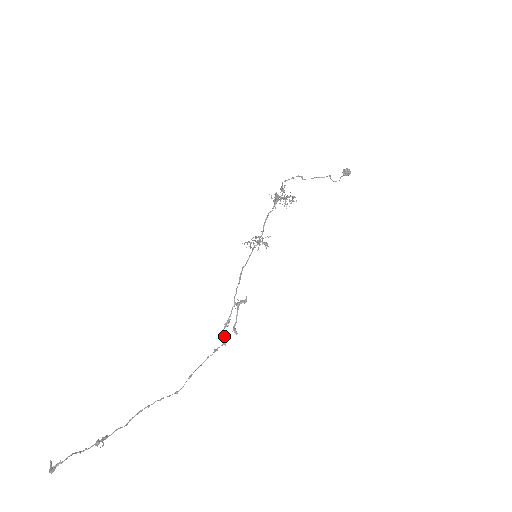
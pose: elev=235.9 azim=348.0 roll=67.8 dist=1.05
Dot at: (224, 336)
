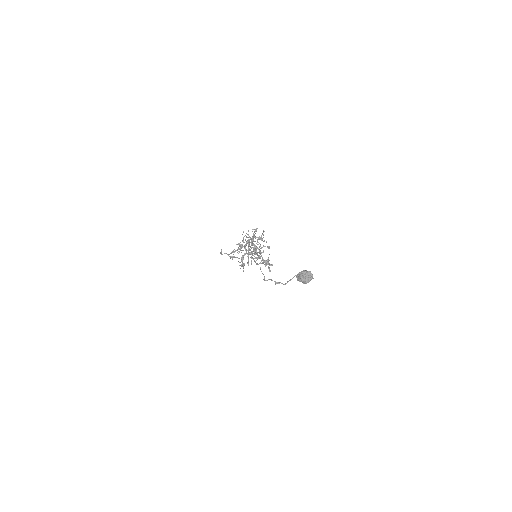
Dot at: (265, 266)
